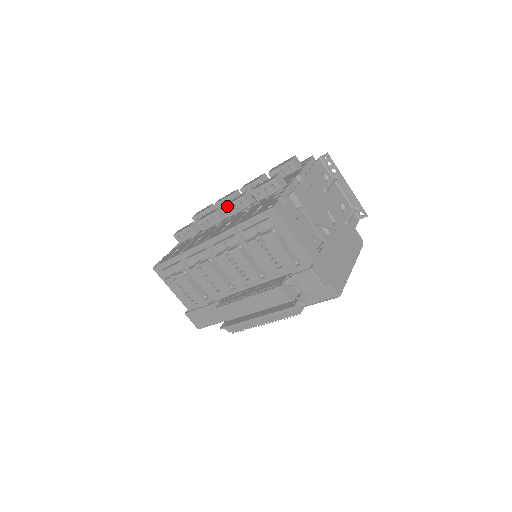
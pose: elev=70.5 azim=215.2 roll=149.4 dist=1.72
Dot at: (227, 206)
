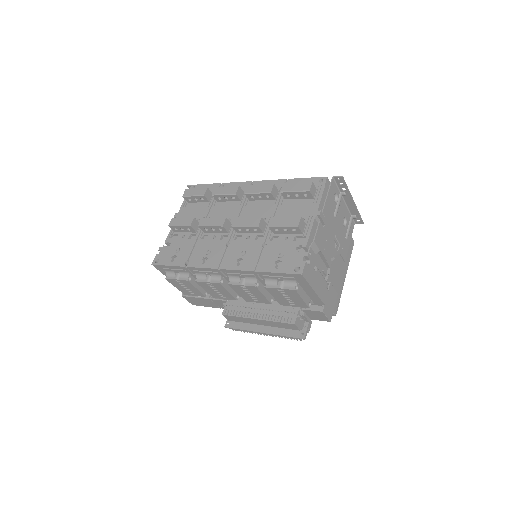
Dot at: (238, 227)
